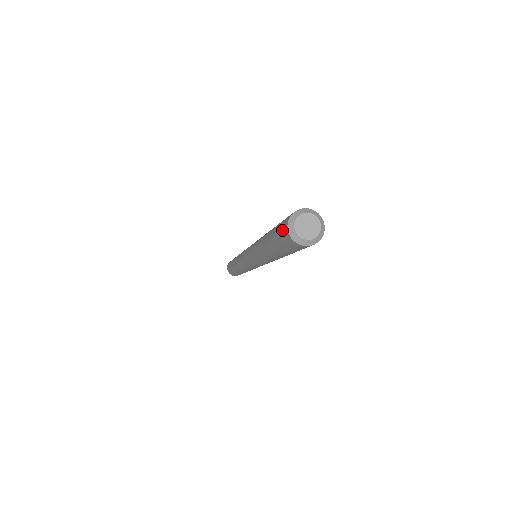
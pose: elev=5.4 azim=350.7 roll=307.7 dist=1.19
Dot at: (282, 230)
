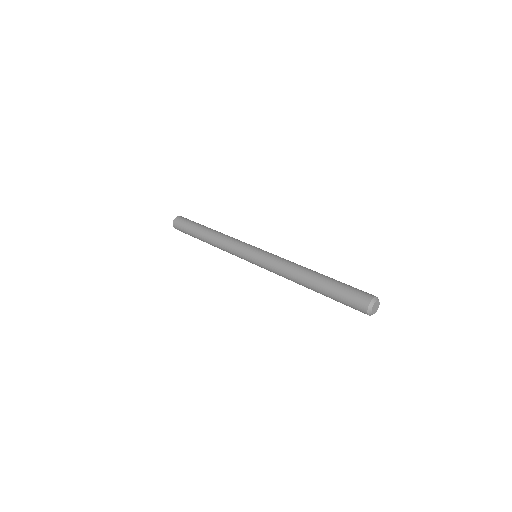
Dot at: (358, 302)
